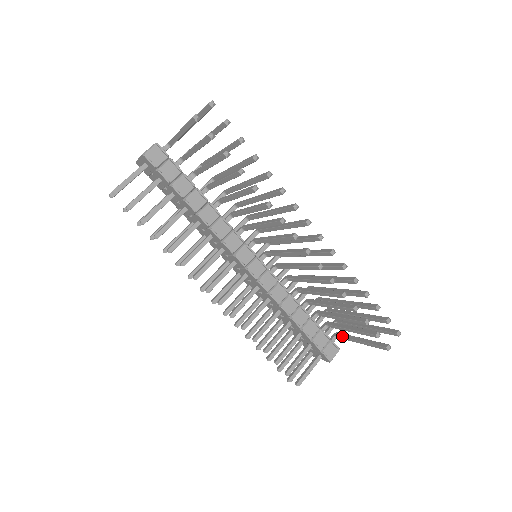
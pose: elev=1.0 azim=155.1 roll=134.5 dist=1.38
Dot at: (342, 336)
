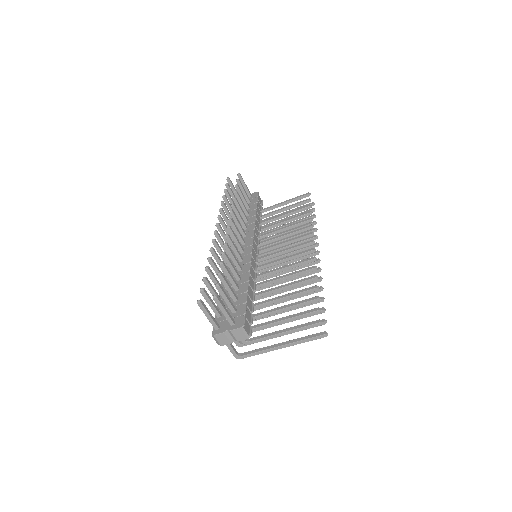
Dot at: (258, 336)
